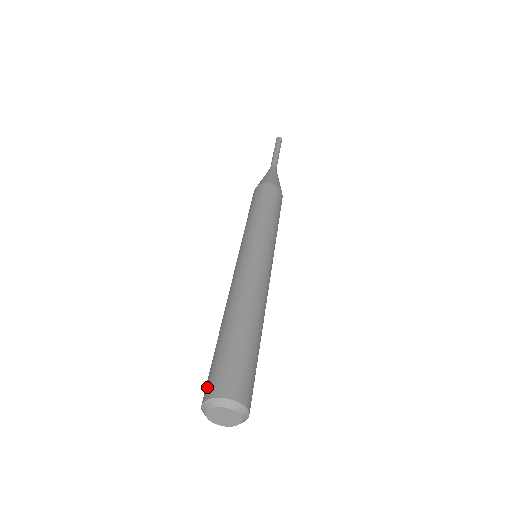
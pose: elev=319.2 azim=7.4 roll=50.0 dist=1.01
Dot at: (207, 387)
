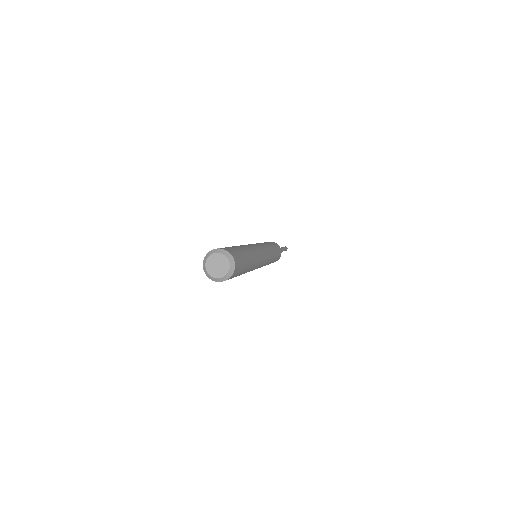
Dot at: occluded
